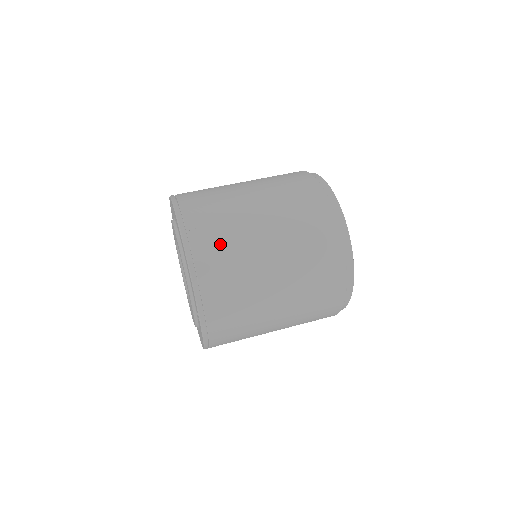
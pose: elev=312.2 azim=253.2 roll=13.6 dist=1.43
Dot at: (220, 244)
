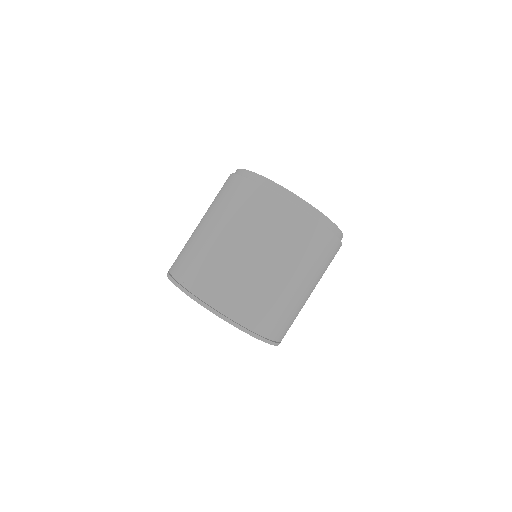
Dot at: (206, 273)
